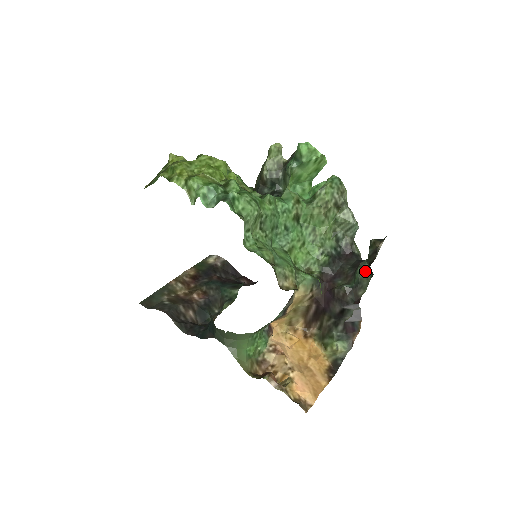
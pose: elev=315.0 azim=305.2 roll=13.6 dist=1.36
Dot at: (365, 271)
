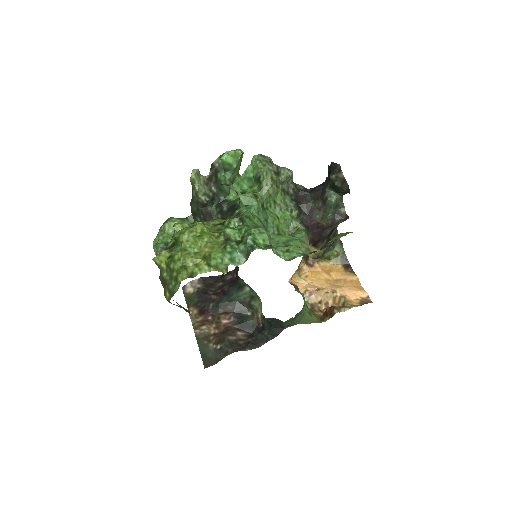
Dot at: (335, 196)
